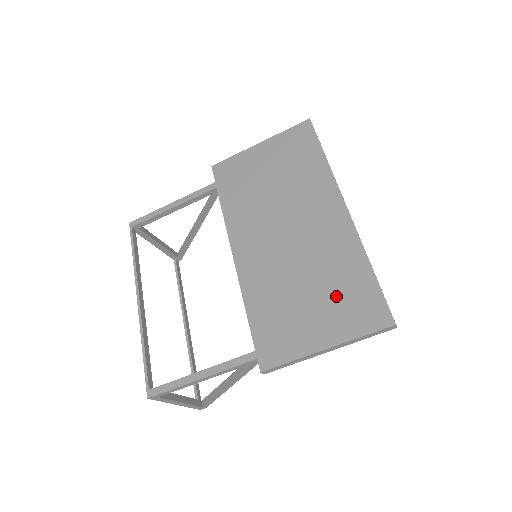
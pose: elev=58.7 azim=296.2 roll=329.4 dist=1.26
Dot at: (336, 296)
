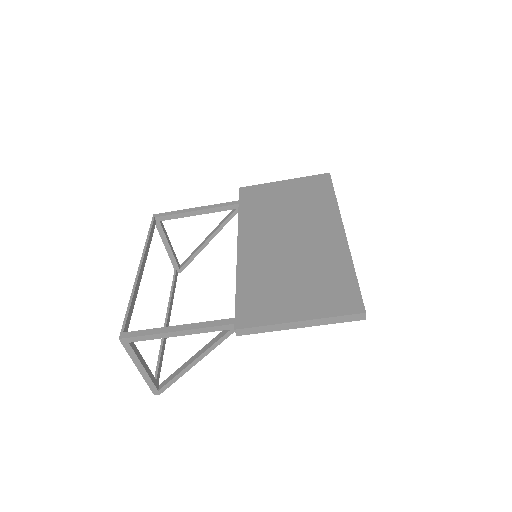
Dot at: (319, 286)
